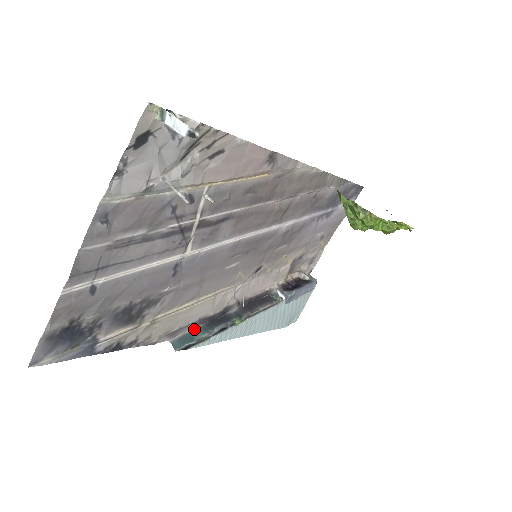
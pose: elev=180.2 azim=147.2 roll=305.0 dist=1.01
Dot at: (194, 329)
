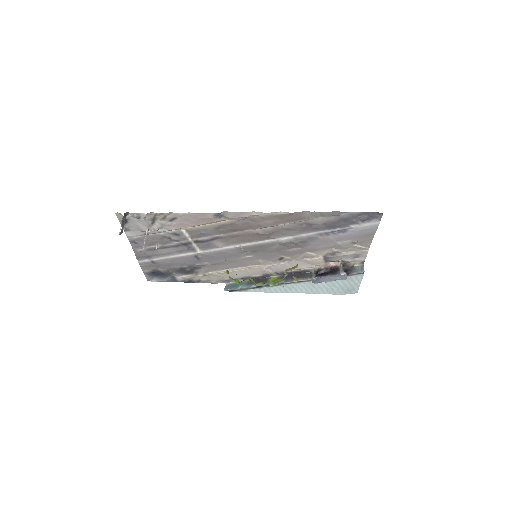
Dot at: (242, 281)
